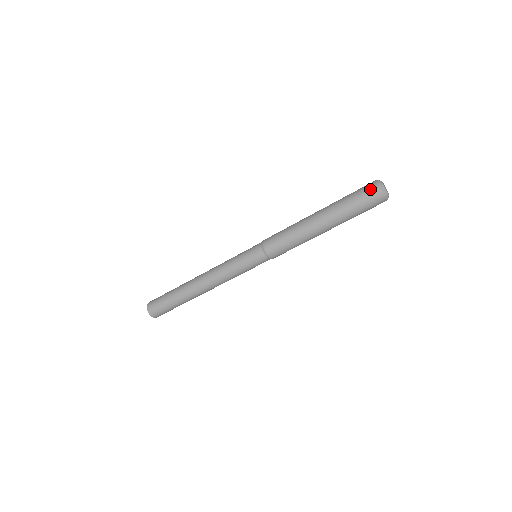
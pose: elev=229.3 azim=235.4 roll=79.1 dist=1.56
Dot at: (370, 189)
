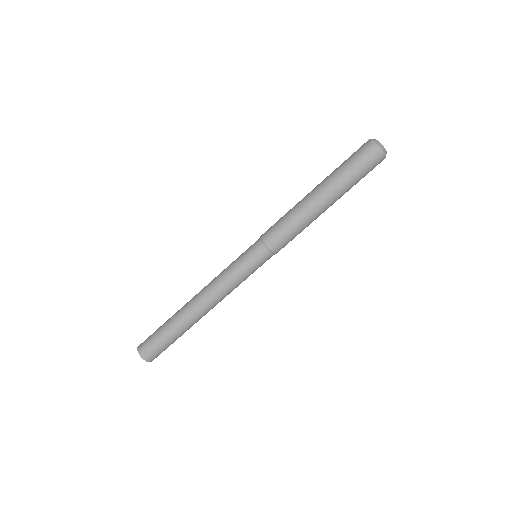
Dot at: (364, 146)
